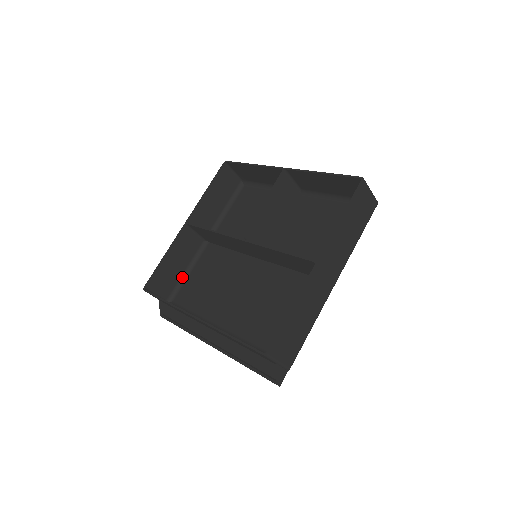
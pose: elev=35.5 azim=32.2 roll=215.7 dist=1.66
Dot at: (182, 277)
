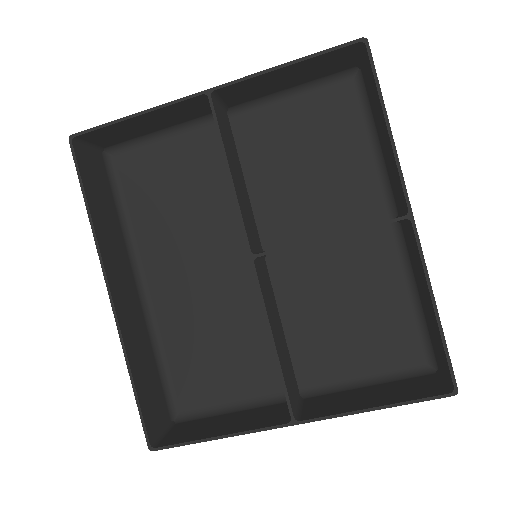
Dot at: (149, 135)
